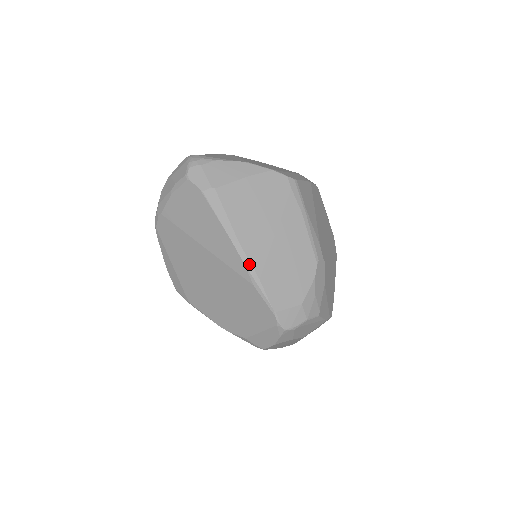
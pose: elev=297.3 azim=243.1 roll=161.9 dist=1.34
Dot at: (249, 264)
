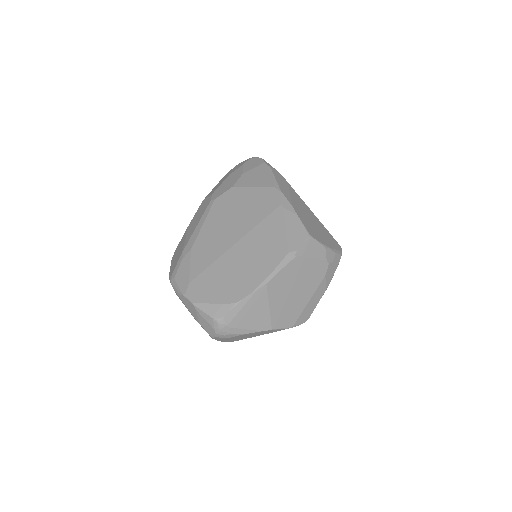
Dot at: occluded
